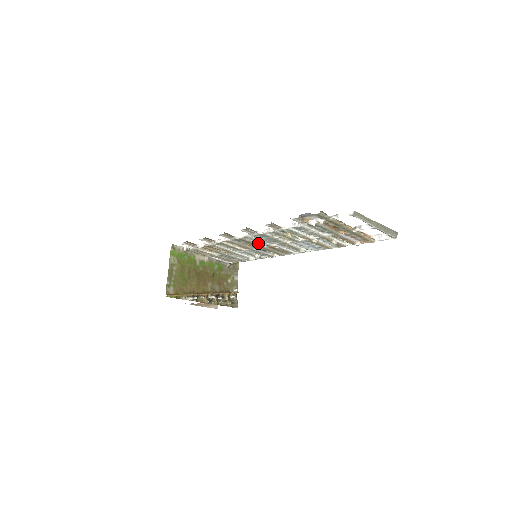
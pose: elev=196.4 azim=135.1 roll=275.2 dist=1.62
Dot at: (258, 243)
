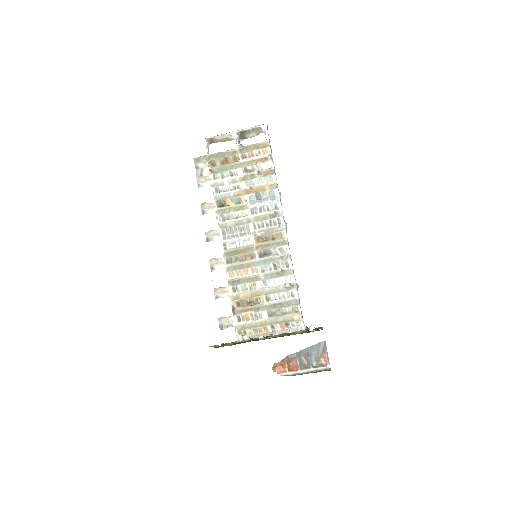
Dot at: (244, 247)
